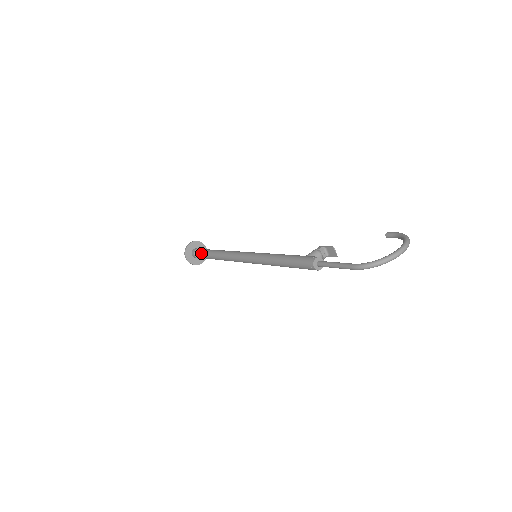
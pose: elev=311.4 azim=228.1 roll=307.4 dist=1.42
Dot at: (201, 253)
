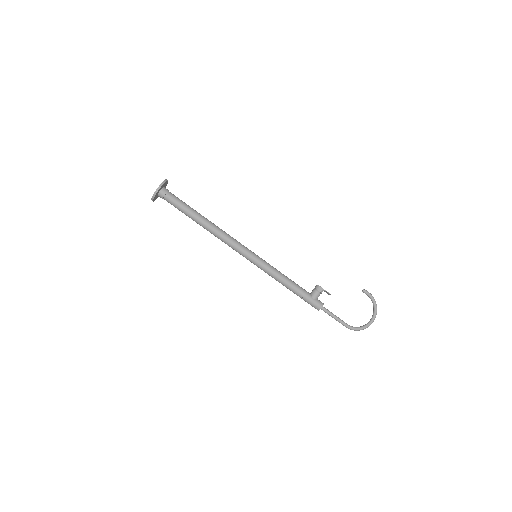
Dot at: (177, 207)
